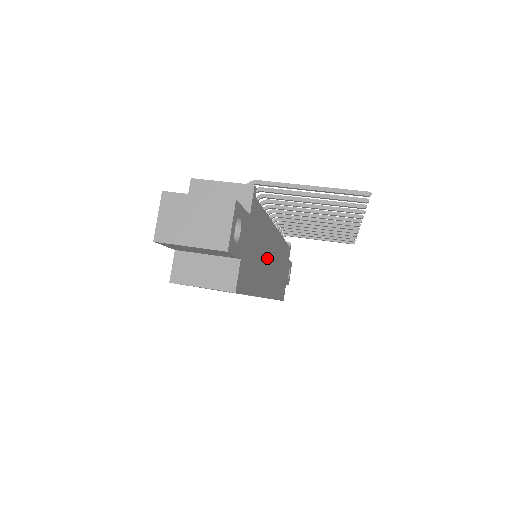
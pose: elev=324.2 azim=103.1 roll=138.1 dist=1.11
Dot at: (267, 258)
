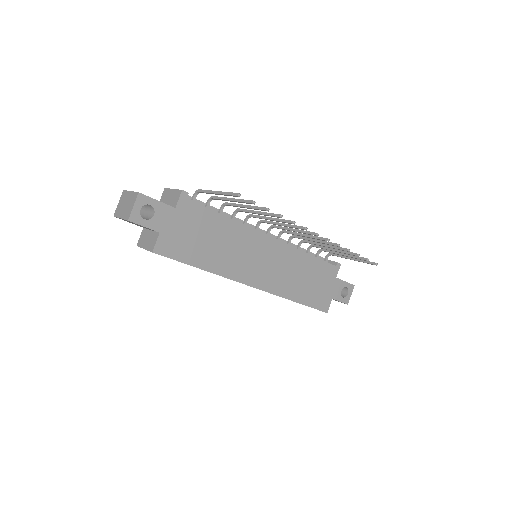
Dot at: (241, 252)
